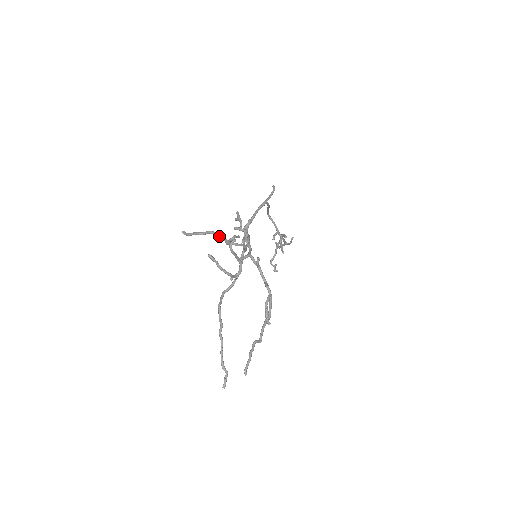
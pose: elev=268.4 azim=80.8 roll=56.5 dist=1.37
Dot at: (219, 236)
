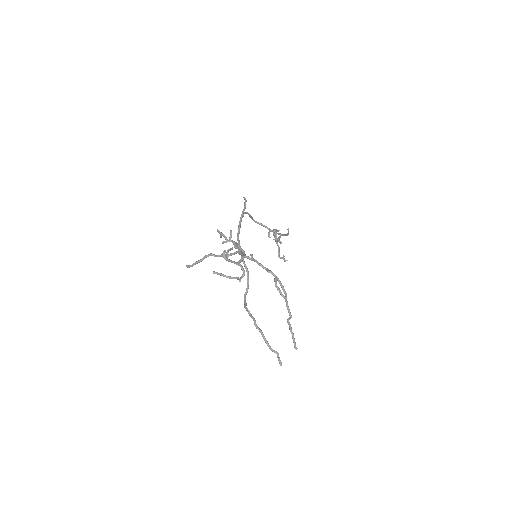
Dot at: (214, 255)
